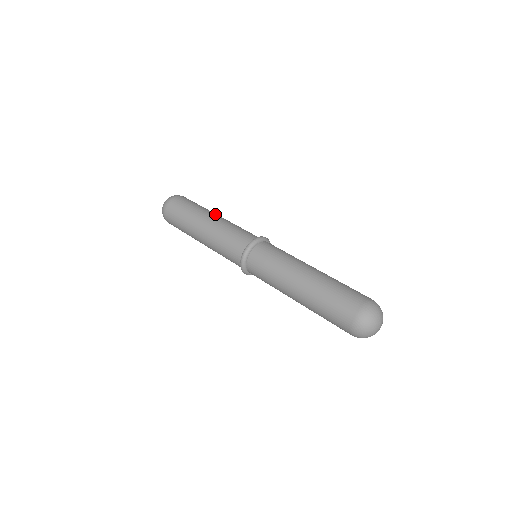
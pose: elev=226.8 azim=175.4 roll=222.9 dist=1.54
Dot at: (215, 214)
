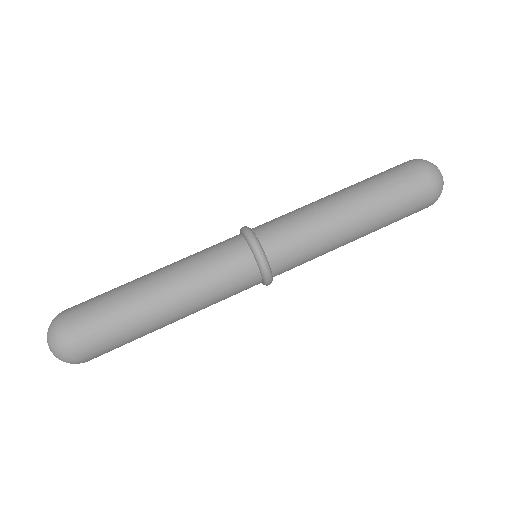
Dot at: occluded
